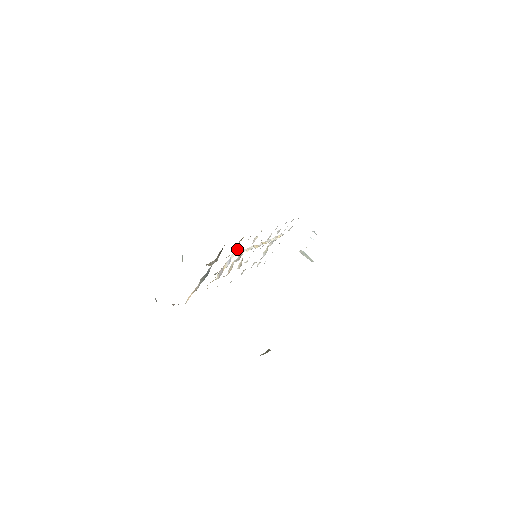
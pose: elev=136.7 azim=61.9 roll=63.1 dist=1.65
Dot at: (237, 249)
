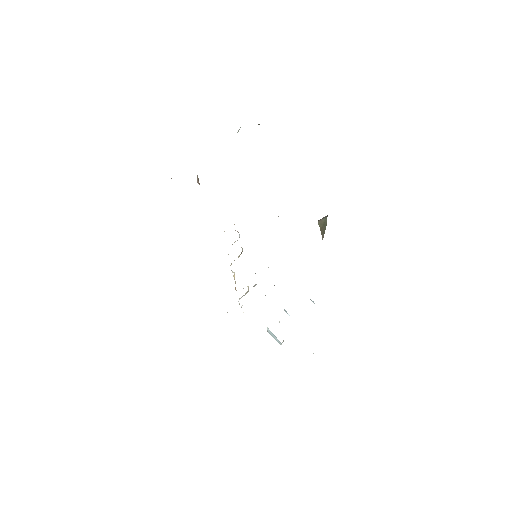
Dot at: occluded
